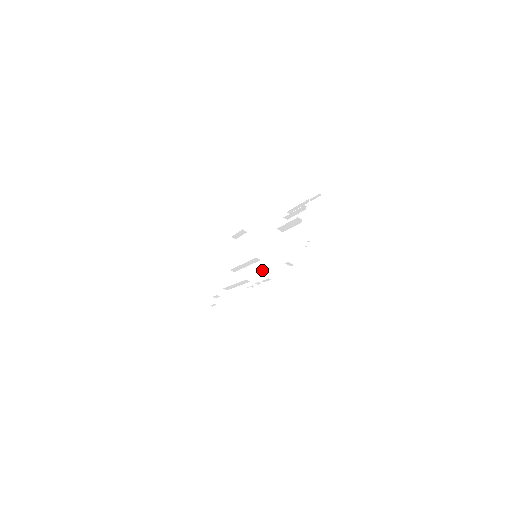
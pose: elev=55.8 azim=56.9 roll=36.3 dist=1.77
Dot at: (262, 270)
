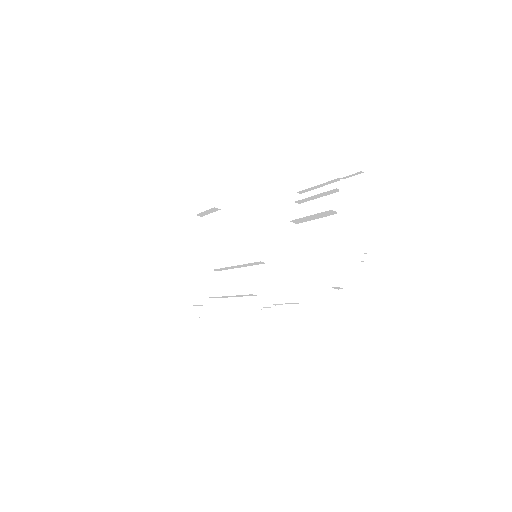
Dot at: (282, 288)
